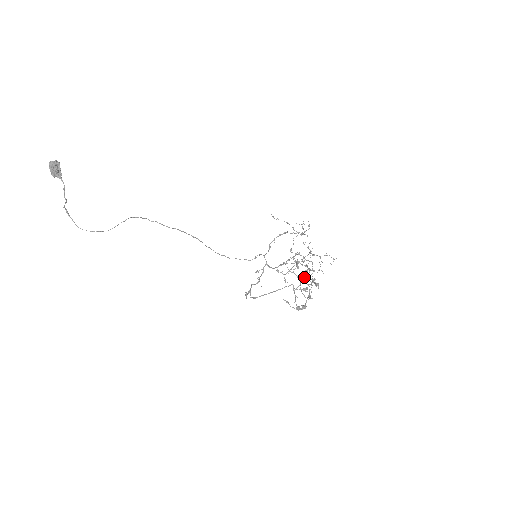
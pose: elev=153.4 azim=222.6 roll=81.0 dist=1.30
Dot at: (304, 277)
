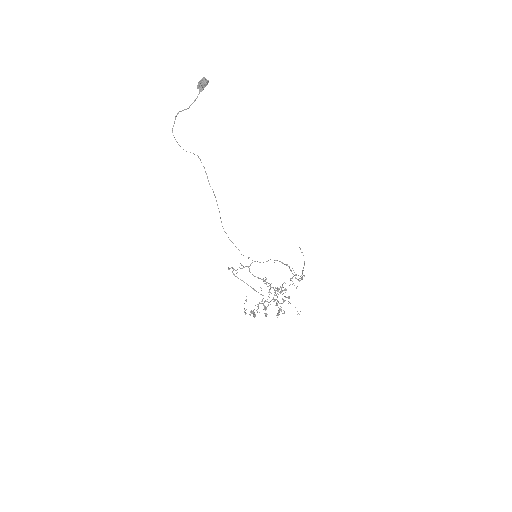
Dot at: occluded
